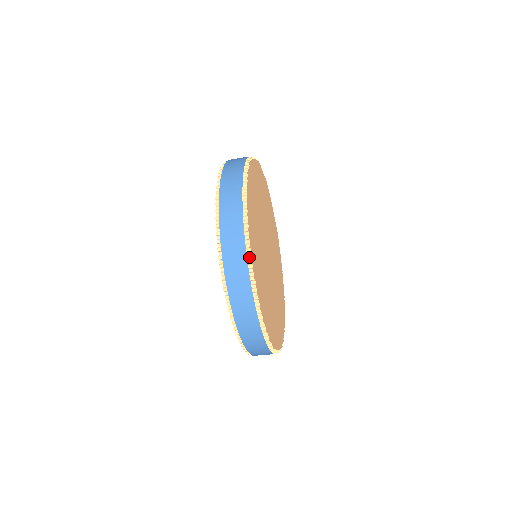
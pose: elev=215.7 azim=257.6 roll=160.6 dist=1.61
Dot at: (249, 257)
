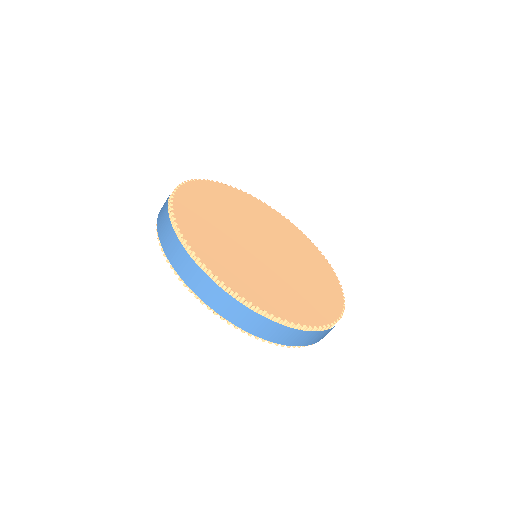
Dot at: occluded
